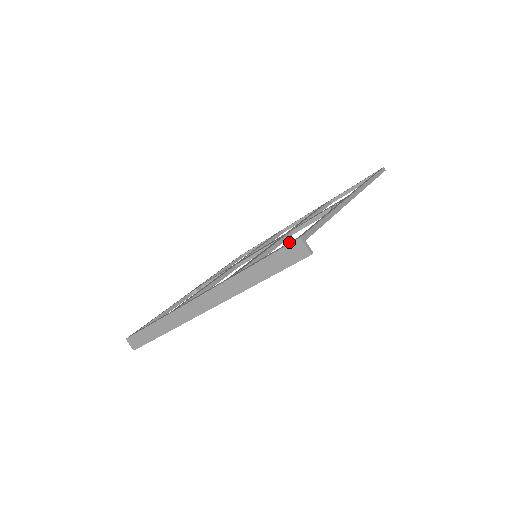
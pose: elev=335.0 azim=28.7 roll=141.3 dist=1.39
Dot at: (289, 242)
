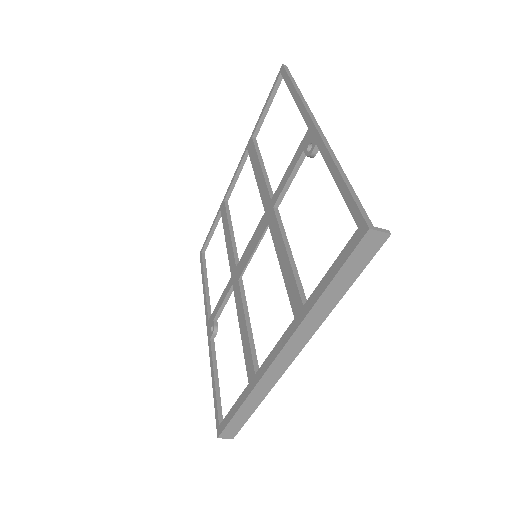
Dot at: (350, 240)
